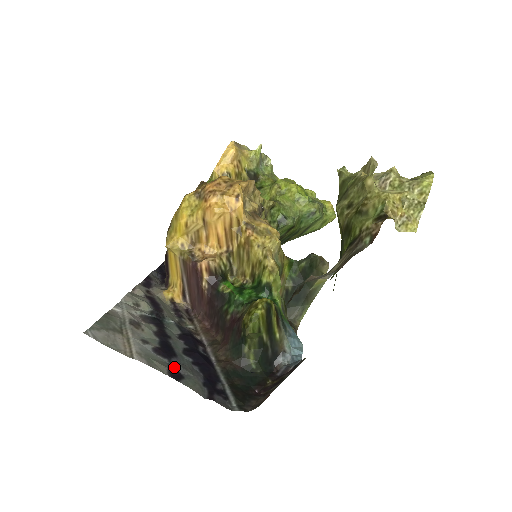
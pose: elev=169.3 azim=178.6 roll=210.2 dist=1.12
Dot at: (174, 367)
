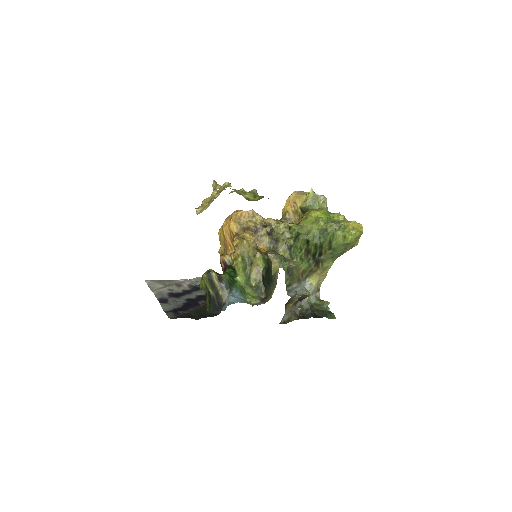
Dot at: (168, 299)
